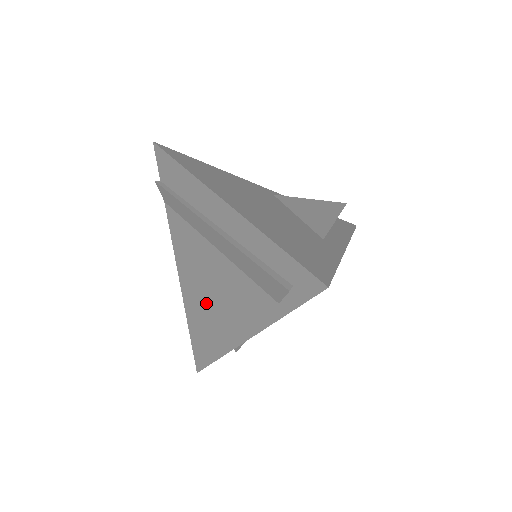
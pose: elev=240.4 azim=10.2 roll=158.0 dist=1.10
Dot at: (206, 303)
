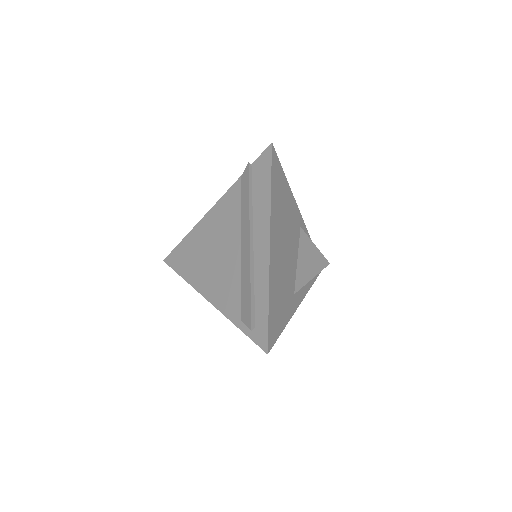
Dot at: (206, 252)
